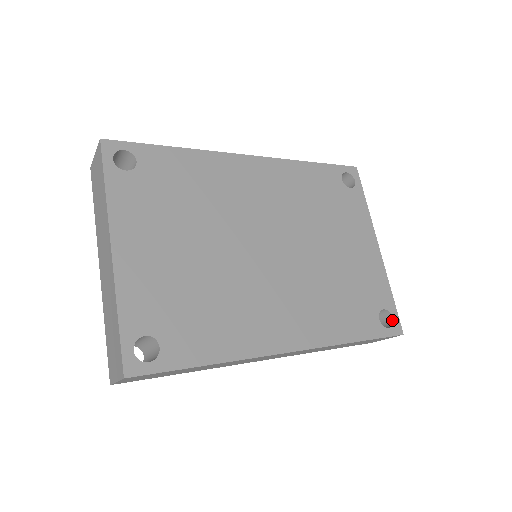
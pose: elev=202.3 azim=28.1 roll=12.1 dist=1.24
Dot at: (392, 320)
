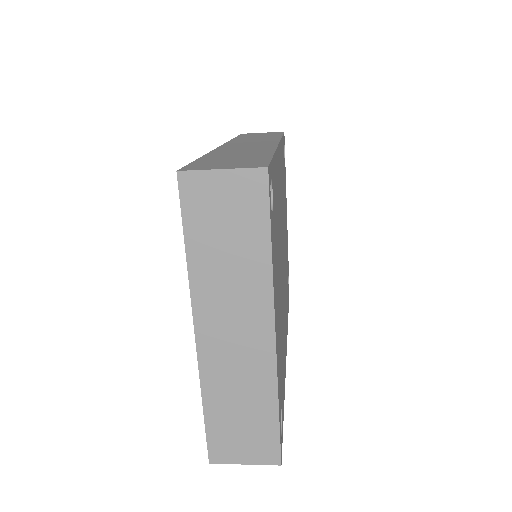
Dot at: (288, 282)
